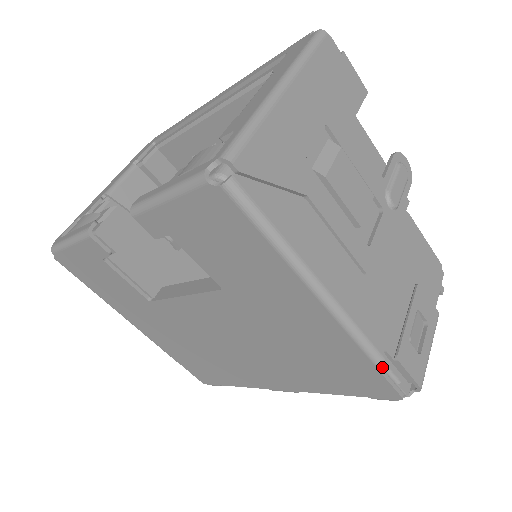
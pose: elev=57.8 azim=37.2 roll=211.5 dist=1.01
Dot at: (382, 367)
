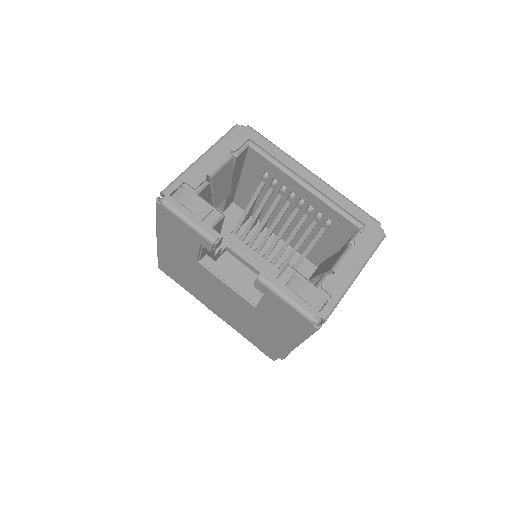
Dot at: occluded
